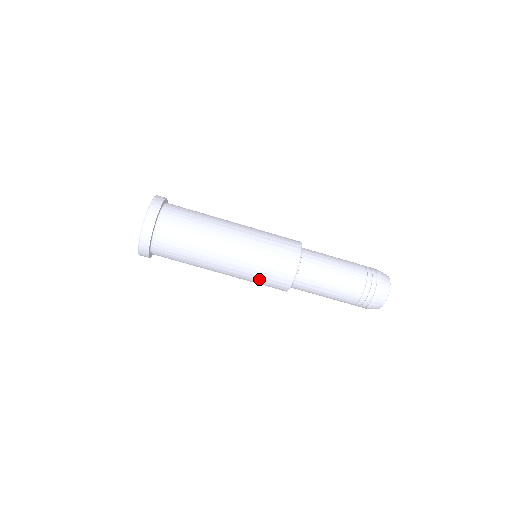
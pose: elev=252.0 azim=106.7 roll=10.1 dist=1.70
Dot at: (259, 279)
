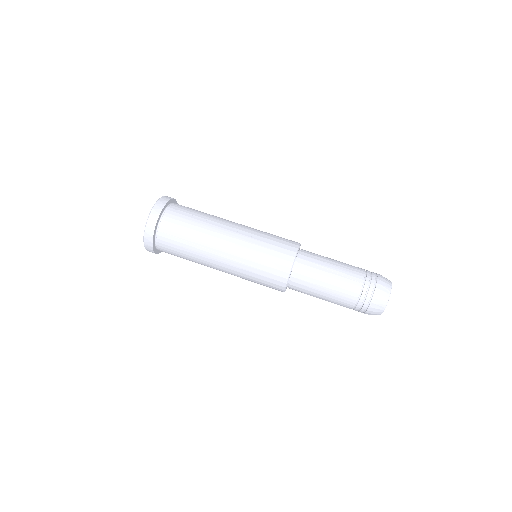
Dot at: (263, 252)
